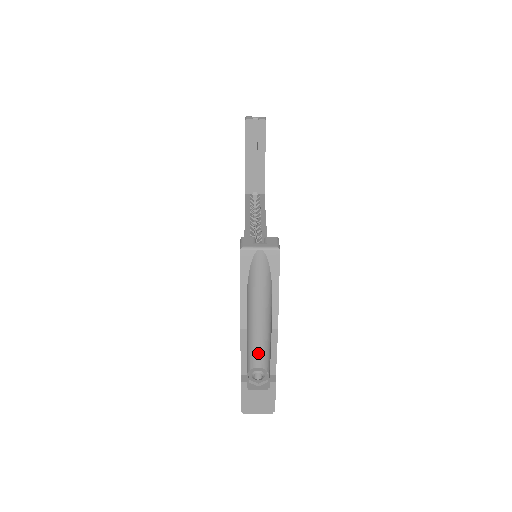
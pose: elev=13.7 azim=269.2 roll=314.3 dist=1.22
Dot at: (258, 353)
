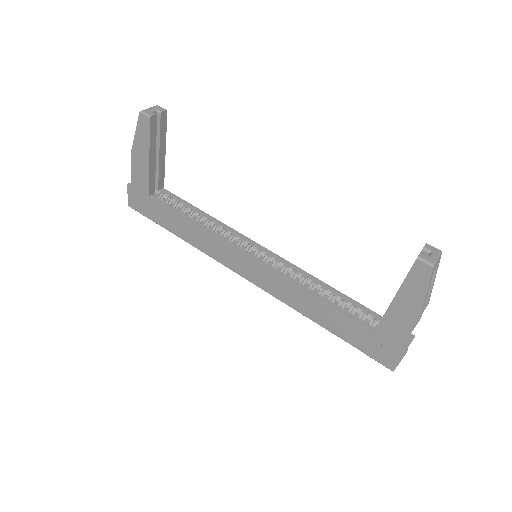
Dot at: occluded
